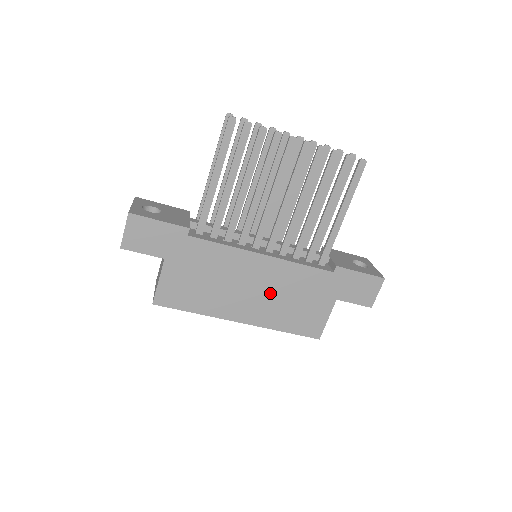
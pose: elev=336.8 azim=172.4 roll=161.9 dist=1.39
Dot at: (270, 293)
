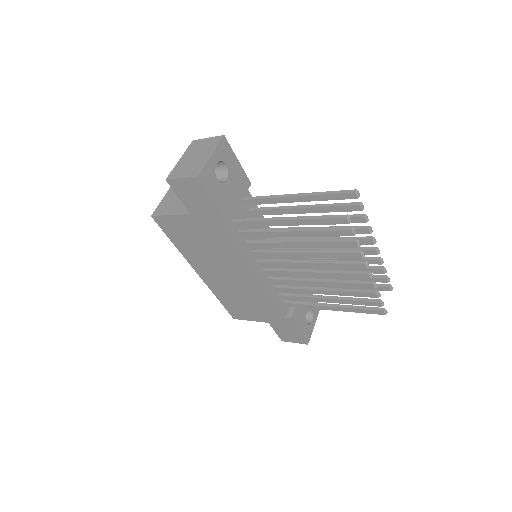
Dot at: (235, 286)
